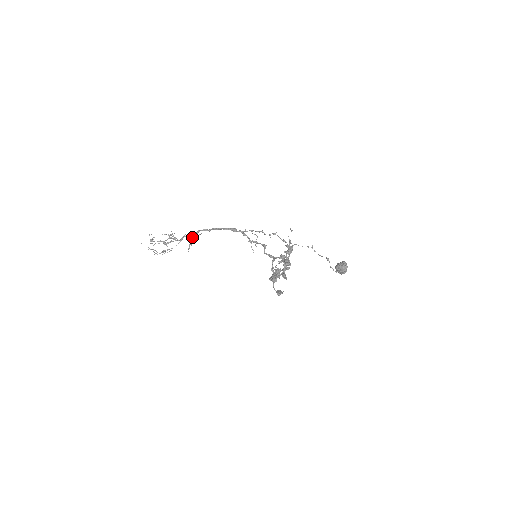
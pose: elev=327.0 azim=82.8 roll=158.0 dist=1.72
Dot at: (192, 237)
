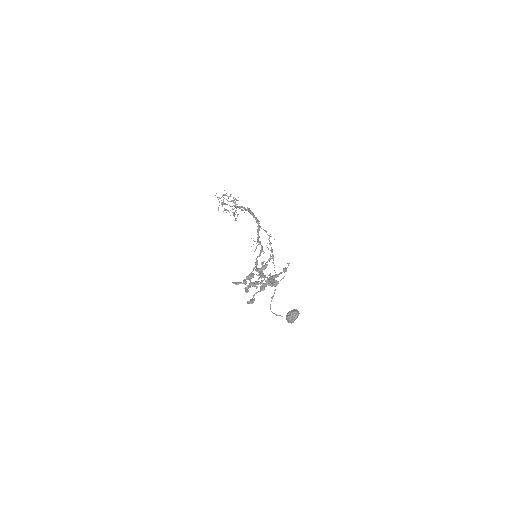
Dot at: (242, 209)
